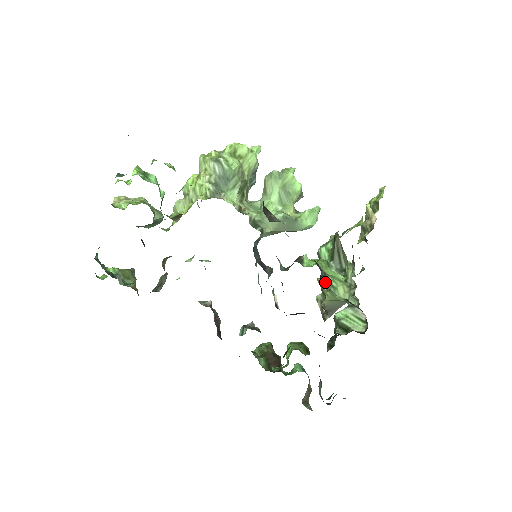
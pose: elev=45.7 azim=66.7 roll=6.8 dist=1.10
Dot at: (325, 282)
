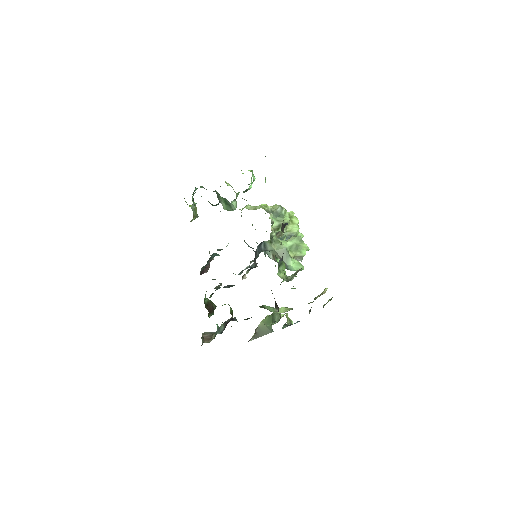
Dot at: (279, 264)
